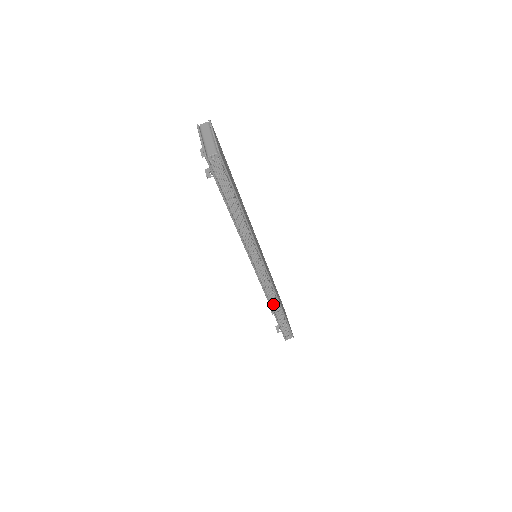
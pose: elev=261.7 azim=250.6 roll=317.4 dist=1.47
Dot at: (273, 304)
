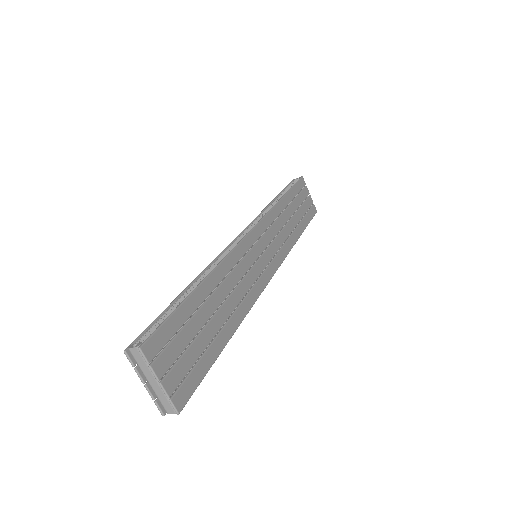
Dot at: occluded
